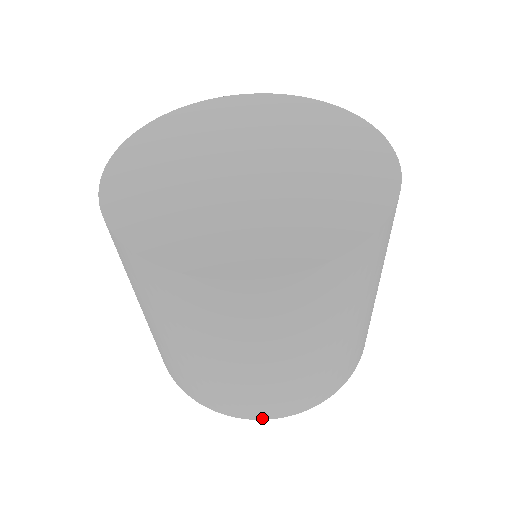
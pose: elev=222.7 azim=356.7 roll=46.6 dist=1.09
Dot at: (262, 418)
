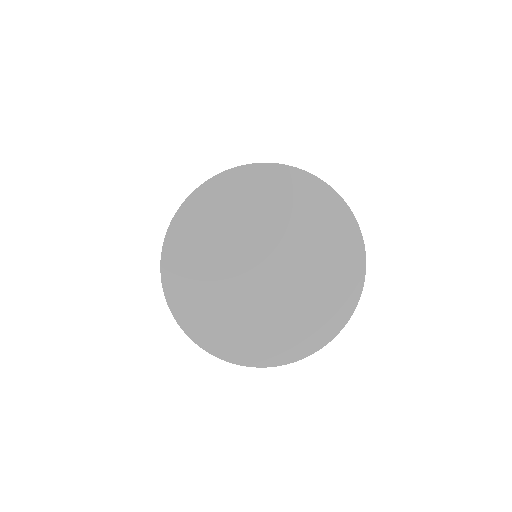
Dot at: occluded
